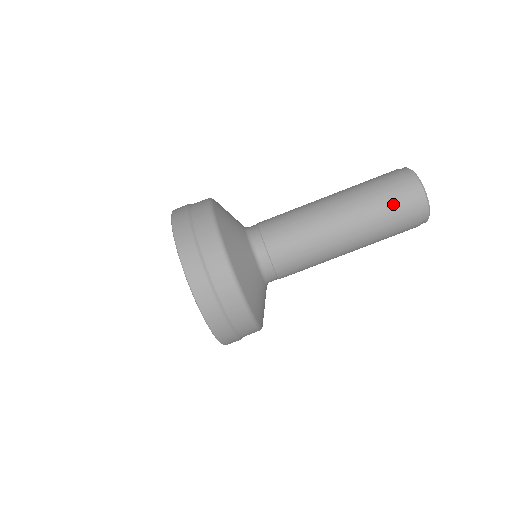
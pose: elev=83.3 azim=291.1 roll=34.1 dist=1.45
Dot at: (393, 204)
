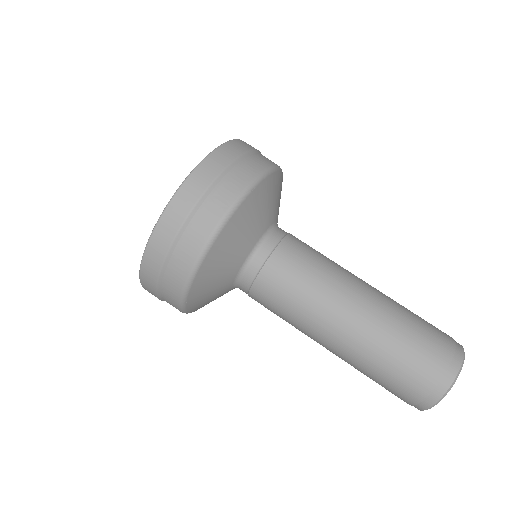
Dot at: (427, 322)
